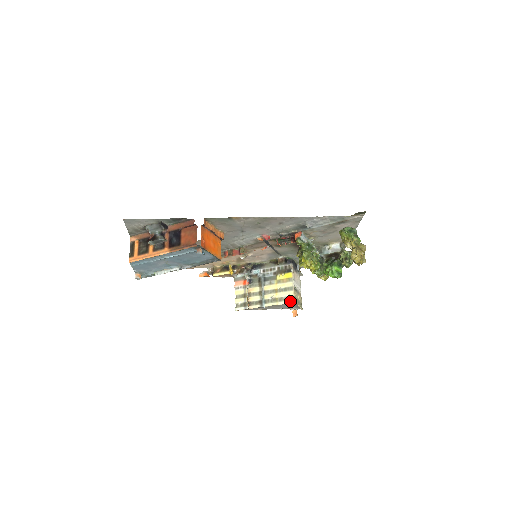
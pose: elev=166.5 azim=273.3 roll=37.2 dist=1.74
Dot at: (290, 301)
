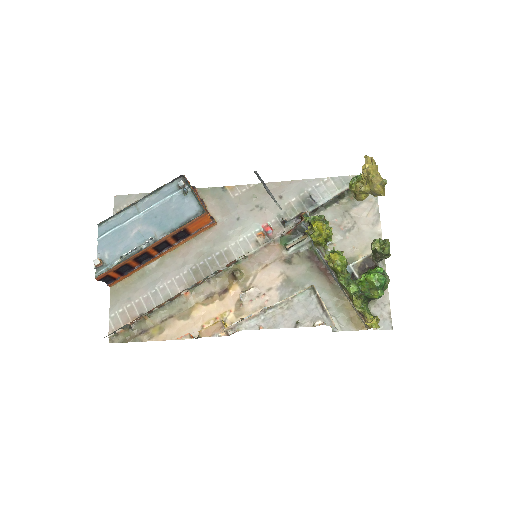
Dot at: (306, 288)
